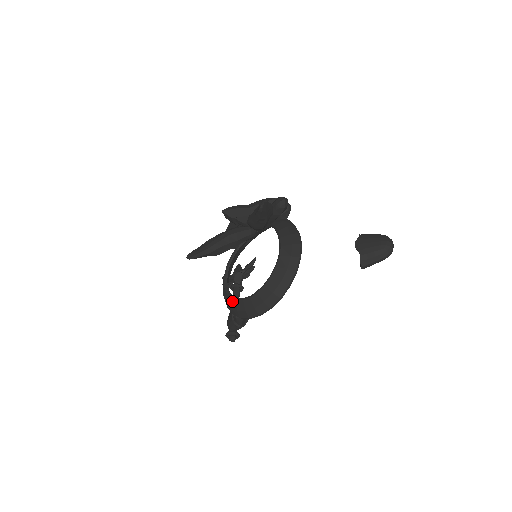
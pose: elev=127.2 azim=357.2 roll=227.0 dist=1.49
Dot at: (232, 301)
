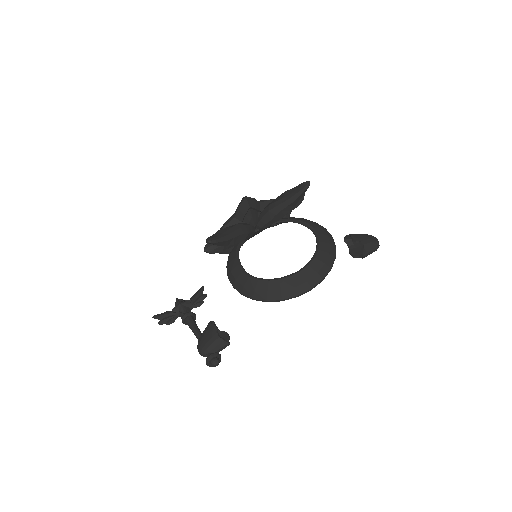
Dot at: (271, 283)
